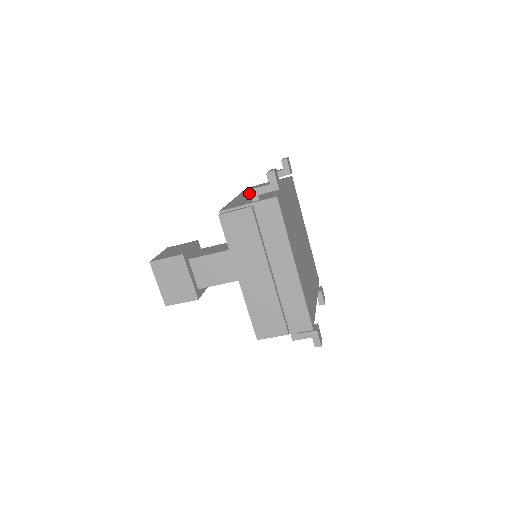
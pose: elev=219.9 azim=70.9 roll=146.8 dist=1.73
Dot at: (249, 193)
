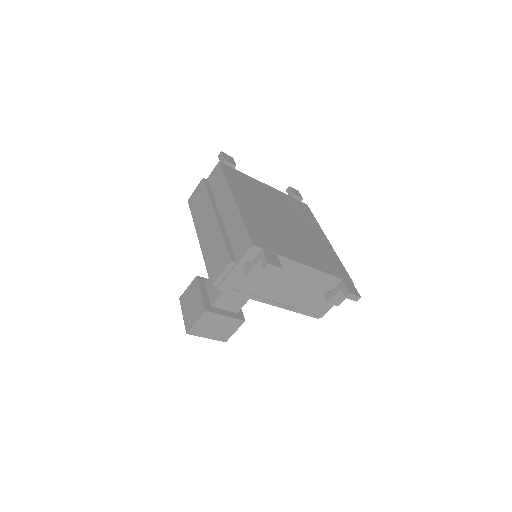
Dot at: occluded
